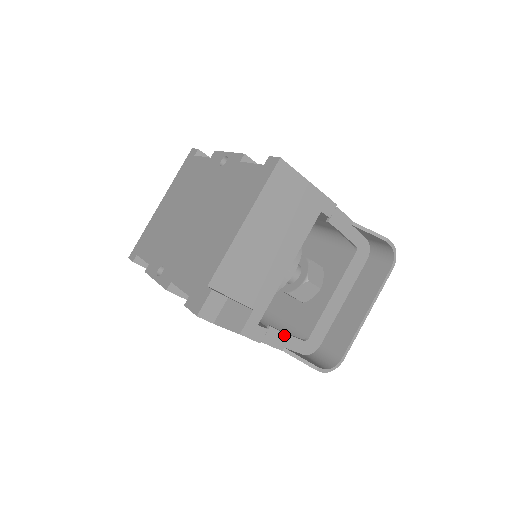
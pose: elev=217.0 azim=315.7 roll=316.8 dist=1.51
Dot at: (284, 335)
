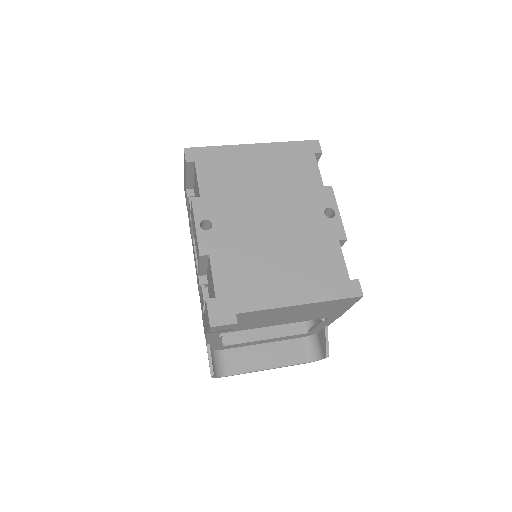
Dot at: (220, 341)
